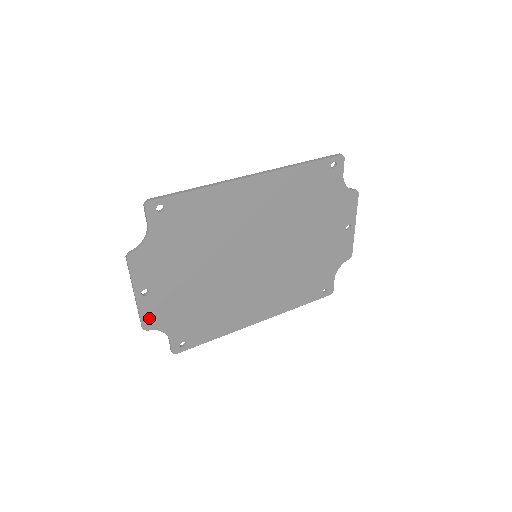
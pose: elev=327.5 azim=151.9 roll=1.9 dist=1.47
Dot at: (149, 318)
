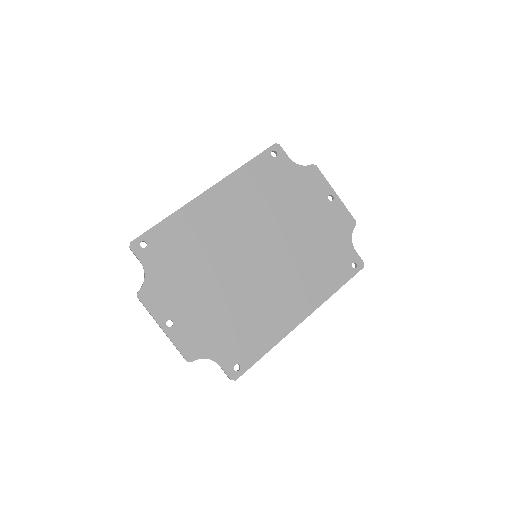
Dot at: (187, 348)
